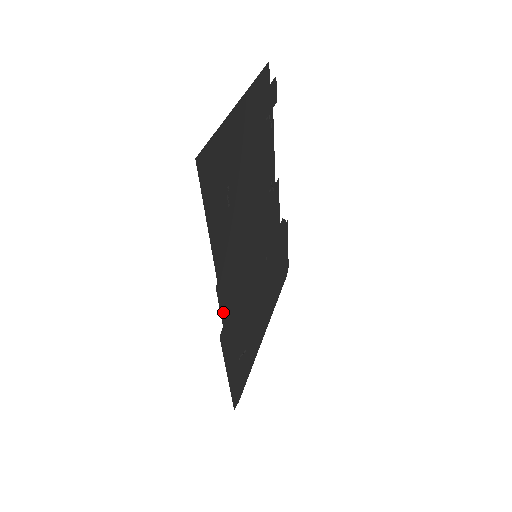
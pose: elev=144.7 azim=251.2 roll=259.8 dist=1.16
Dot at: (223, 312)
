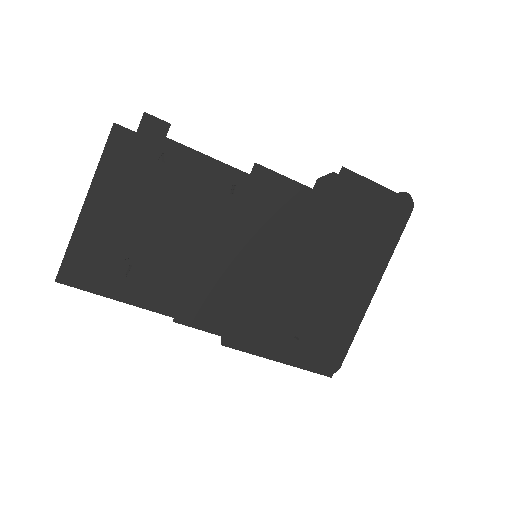
Dot at: (211, 328)
